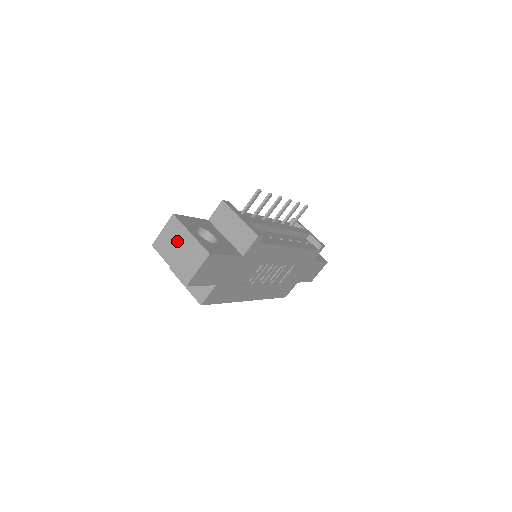
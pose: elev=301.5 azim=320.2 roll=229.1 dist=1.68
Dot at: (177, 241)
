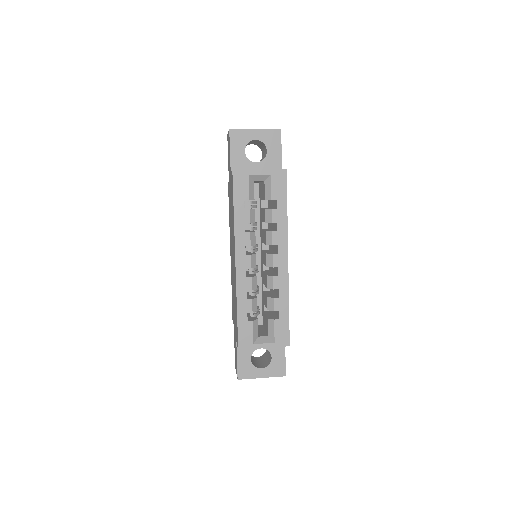
Dot at: occluded
